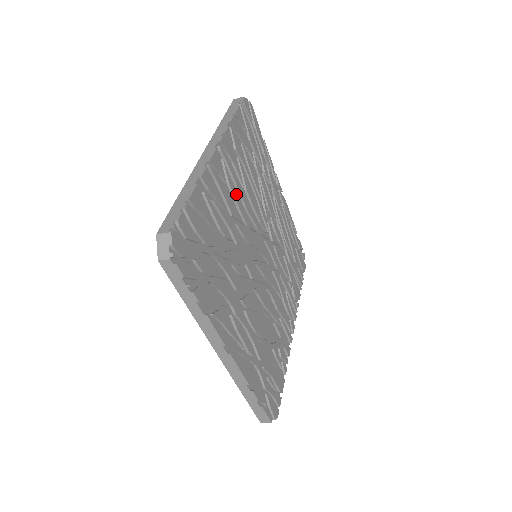
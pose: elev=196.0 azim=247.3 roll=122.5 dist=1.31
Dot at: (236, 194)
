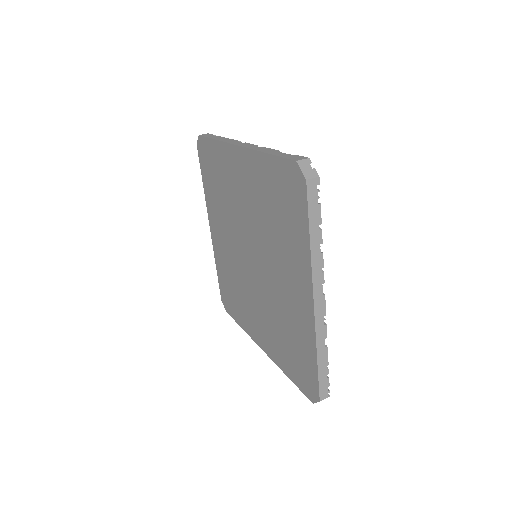
Dot at: occluded
